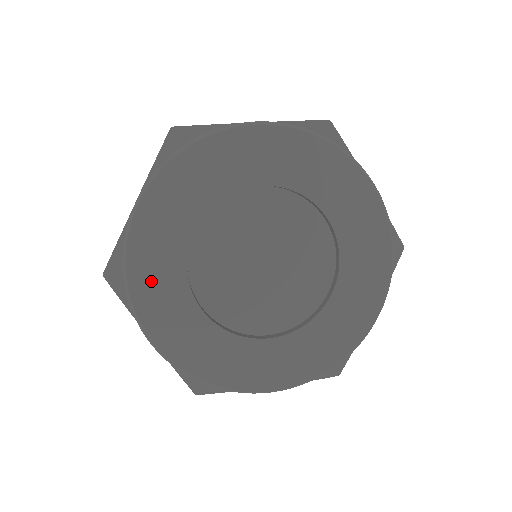
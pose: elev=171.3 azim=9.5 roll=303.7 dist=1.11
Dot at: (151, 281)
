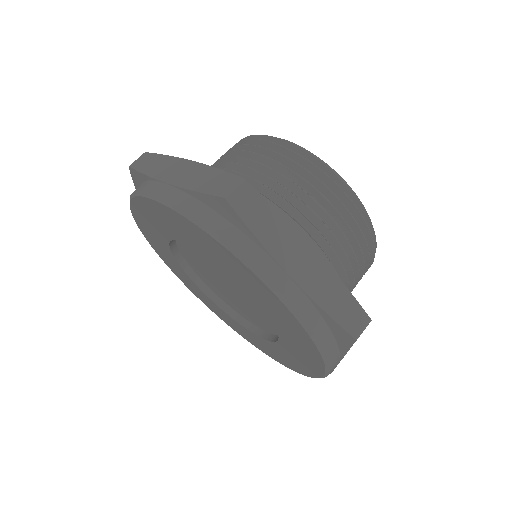
Dot at: (146, 217)
